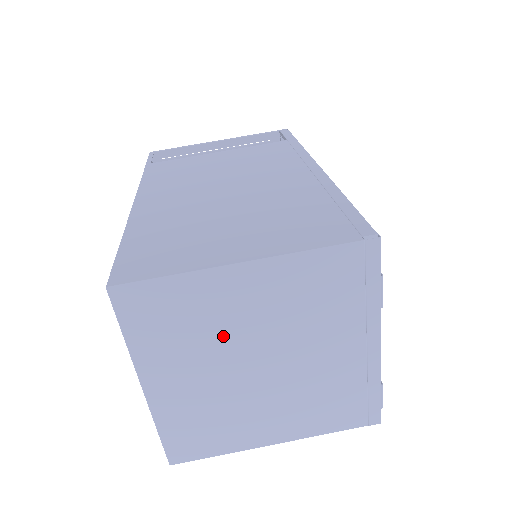
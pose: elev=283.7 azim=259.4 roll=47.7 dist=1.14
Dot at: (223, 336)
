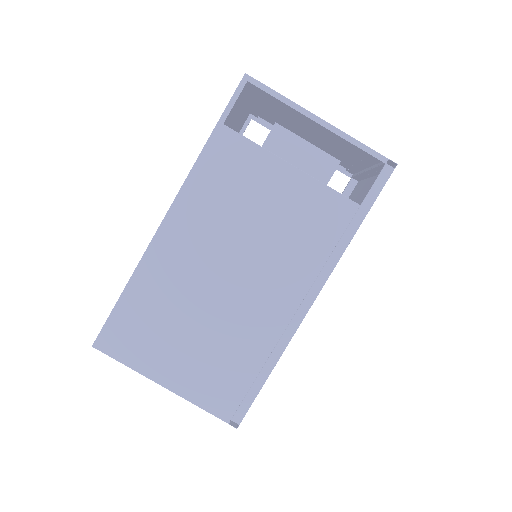
Dot at: occluded
